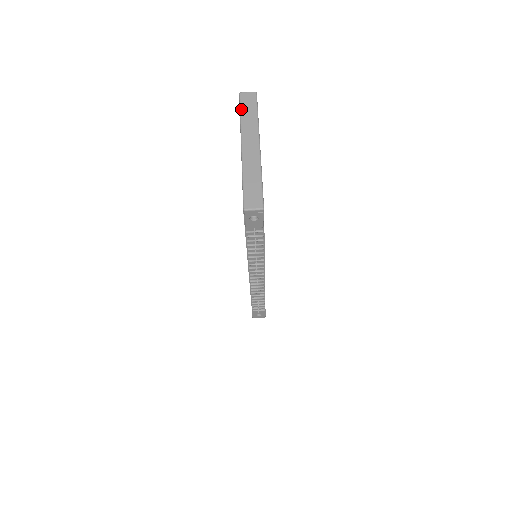
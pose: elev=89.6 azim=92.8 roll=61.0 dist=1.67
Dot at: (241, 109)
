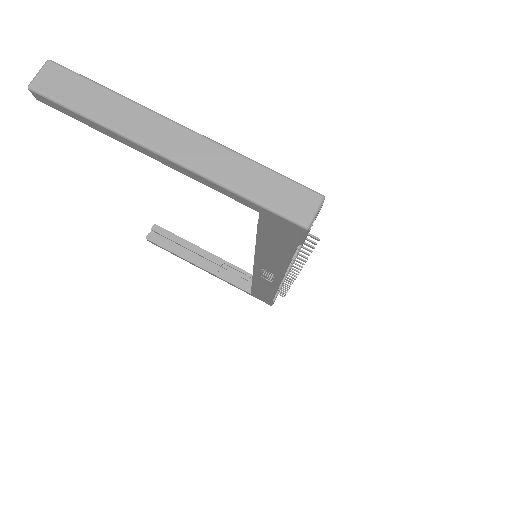
Dot at: (72, 107)
